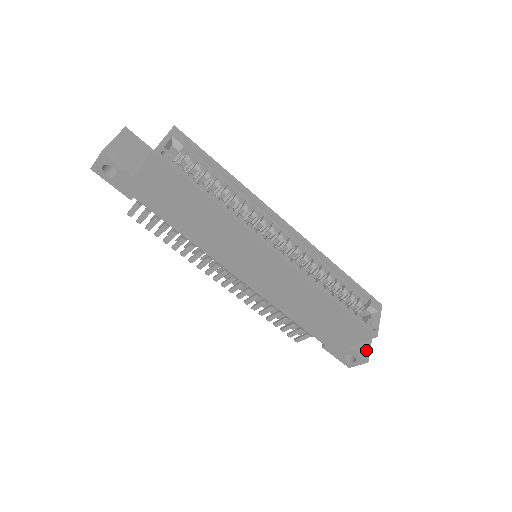
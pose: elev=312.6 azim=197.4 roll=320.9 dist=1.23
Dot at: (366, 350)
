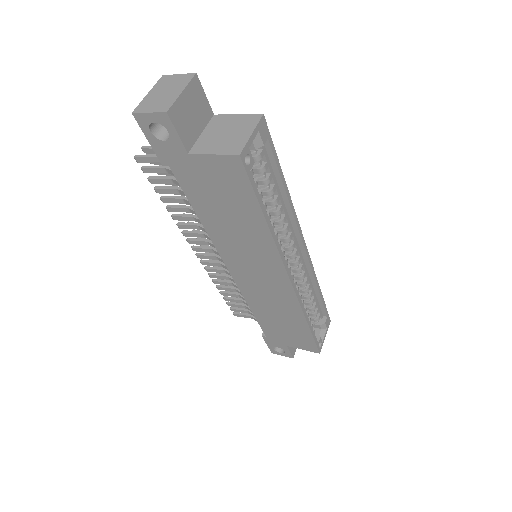
Dot at: occluded
